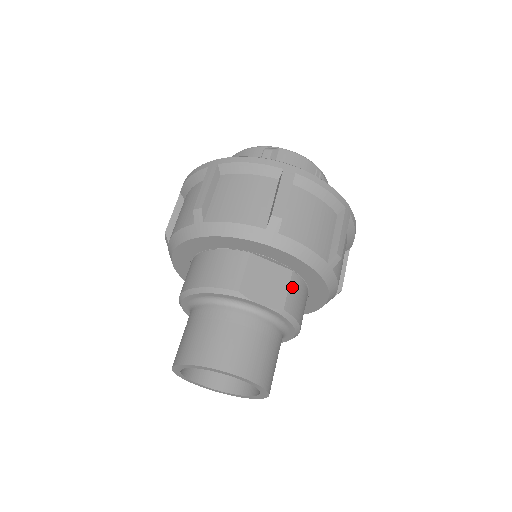
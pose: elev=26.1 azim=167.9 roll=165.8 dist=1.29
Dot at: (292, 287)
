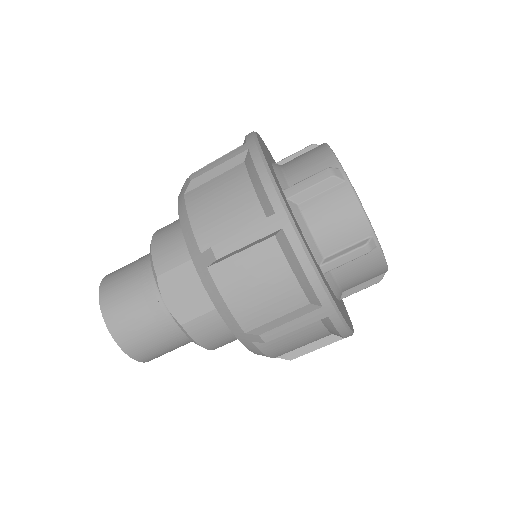
Dot at: (210, 316)
